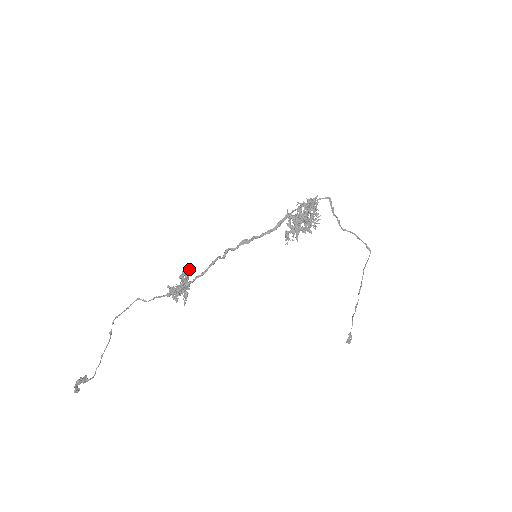
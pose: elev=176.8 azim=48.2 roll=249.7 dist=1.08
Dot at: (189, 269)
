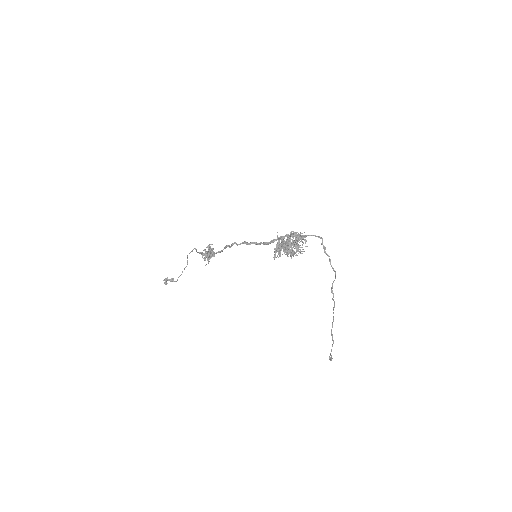
Dot at: occluded
